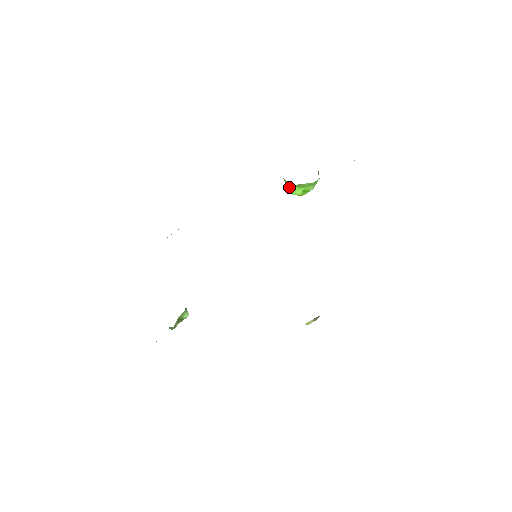
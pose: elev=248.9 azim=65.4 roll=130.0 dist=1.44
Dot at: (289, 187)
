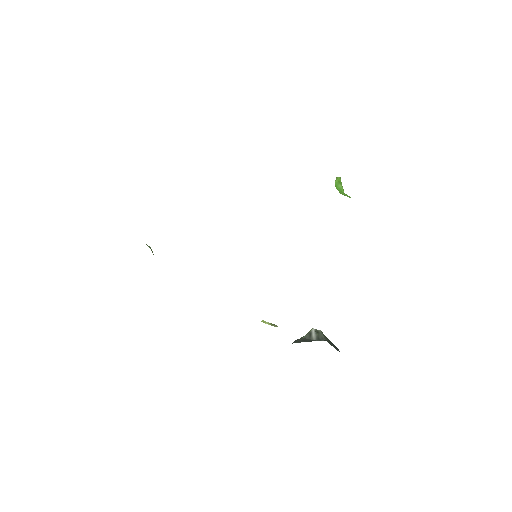
Dot at: (339, 185)
